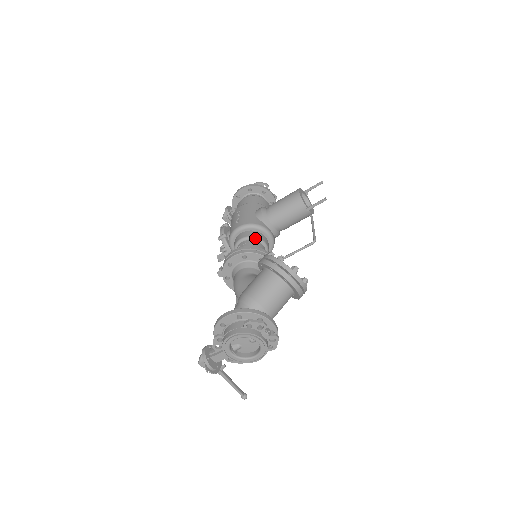
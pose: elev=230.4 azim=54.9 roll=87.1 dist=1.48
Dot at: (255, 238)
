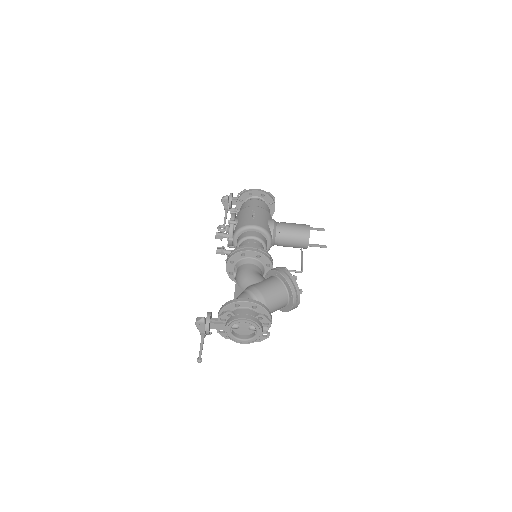
Dot at: (263, 242)
